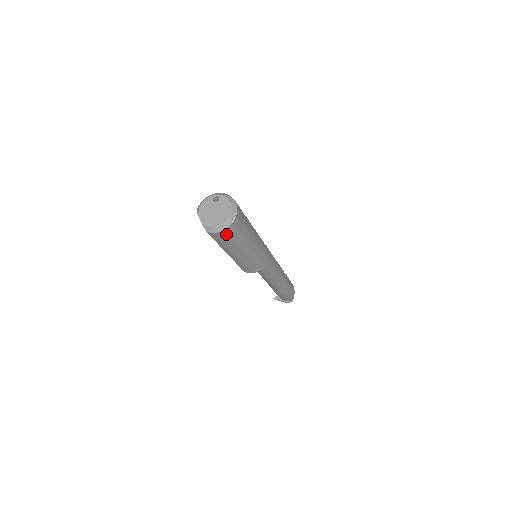
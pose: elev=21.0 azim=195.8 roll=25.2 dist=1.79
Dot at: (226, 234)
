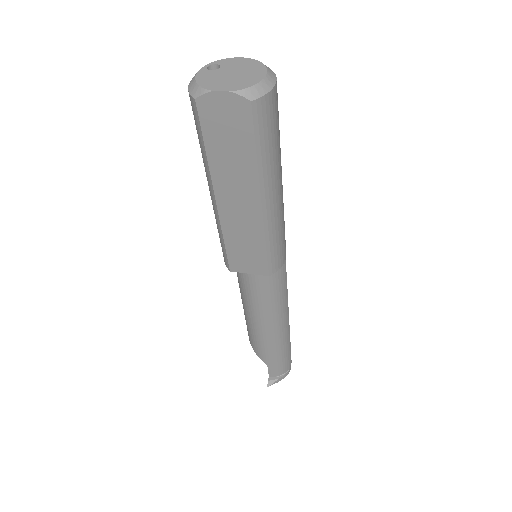
Dot at: (275, 104)
